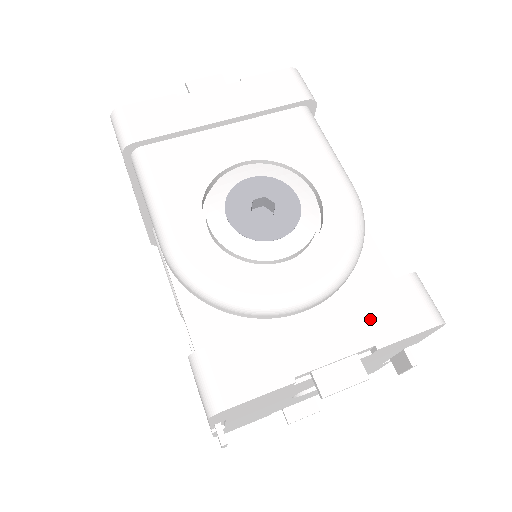
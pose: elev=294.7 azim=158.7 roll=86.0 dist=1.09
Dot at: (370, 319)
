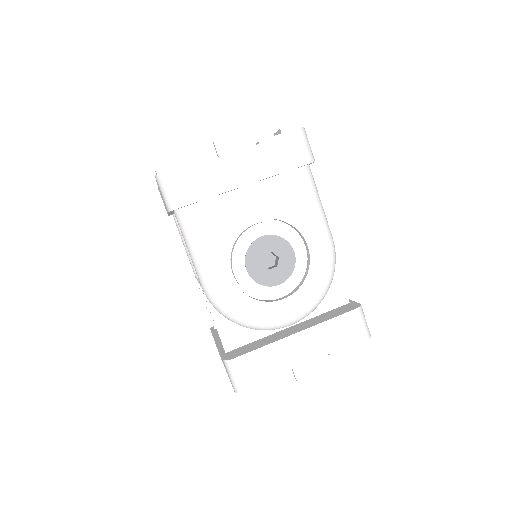
Dot at: (329, 338)
